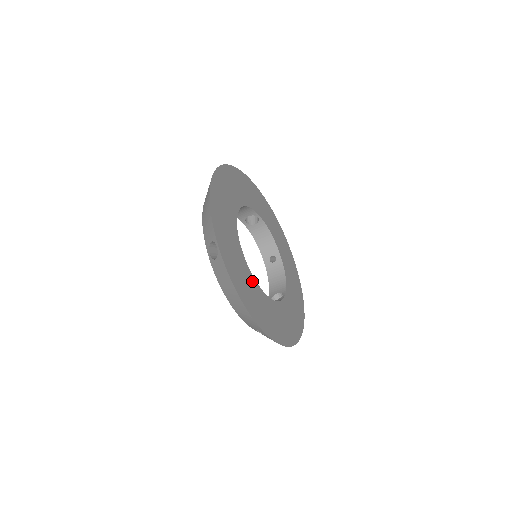
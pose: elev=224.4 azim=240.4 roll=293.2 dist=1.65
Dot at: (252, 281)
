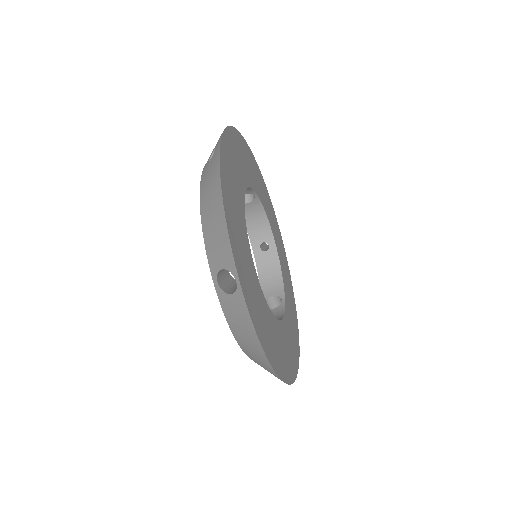
Dot at: (266, 310)
